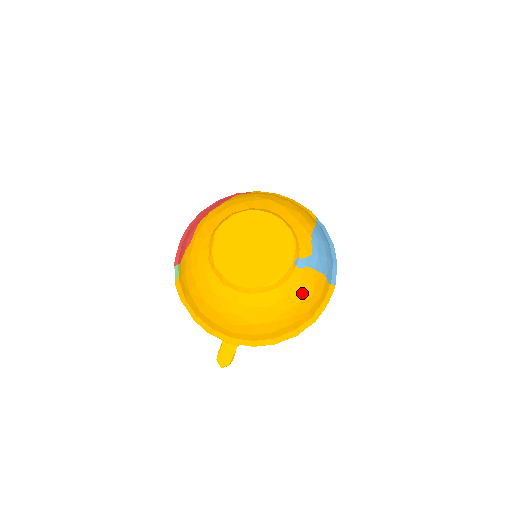
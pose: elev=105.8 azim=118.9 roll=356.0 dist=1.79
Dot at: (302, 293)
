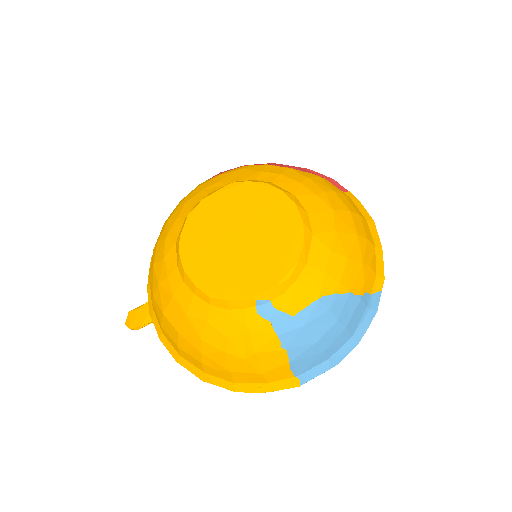
Dot at: (234, 343)
